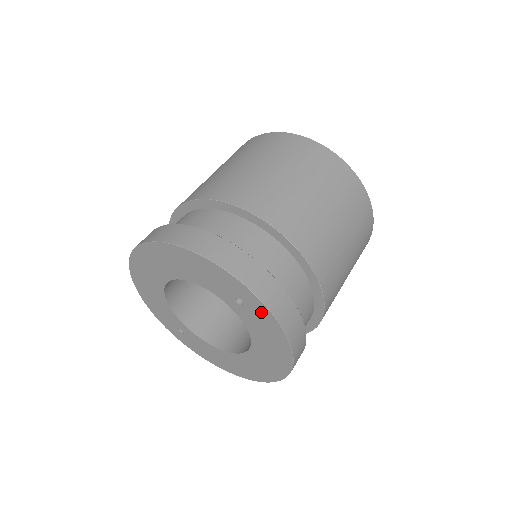
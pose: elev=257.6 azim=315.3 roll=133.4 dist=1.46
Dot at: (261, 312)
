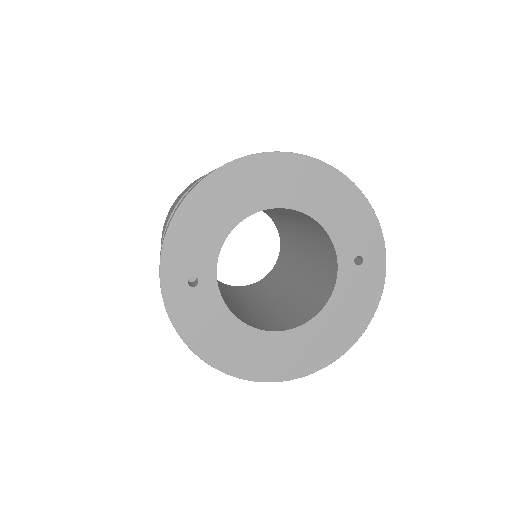
Dot at: (373, 279)
